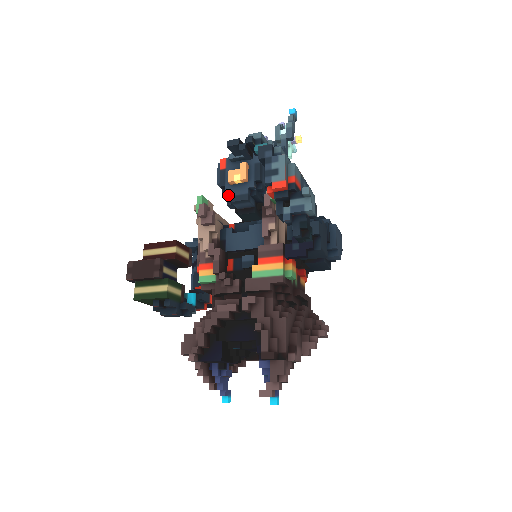
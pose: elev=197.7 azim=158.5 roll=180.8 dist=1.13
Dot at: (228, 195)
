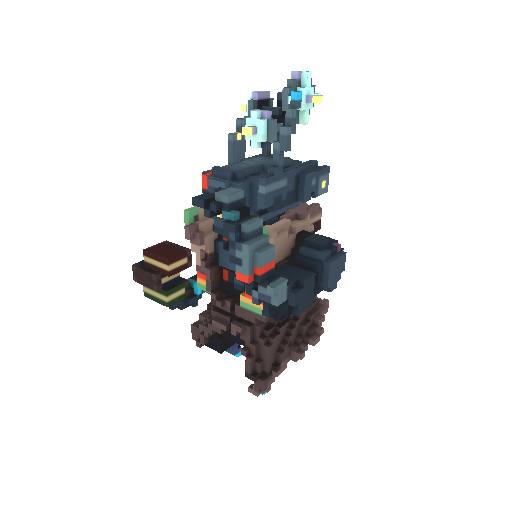
Dot at: occluded
